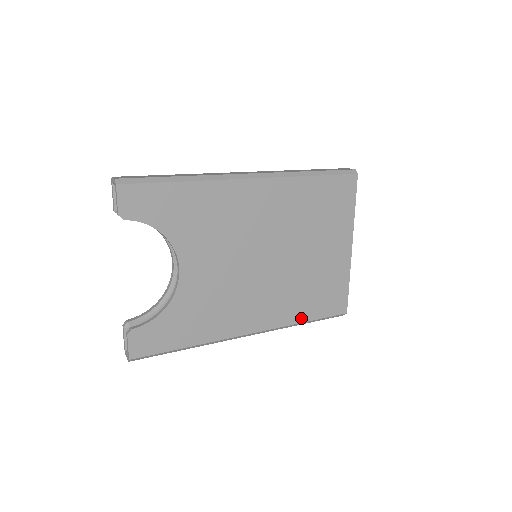
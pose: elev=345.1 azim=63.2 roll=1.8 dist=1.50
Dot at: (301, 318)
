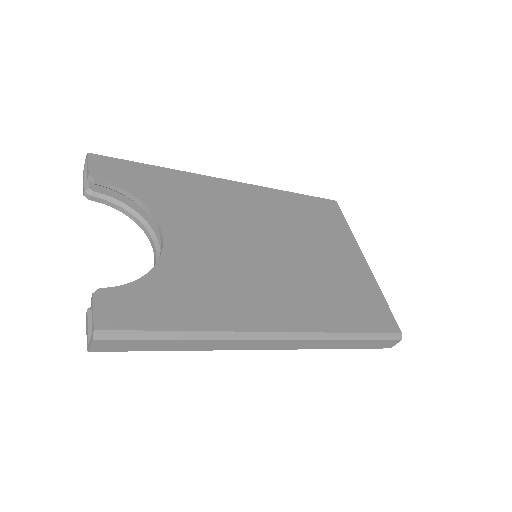
Dot at: (342, 326)
